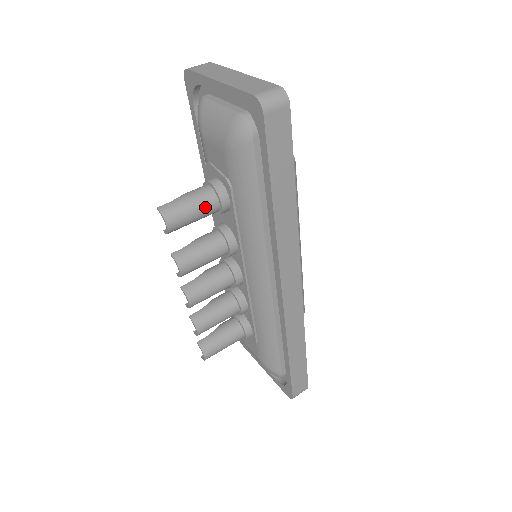
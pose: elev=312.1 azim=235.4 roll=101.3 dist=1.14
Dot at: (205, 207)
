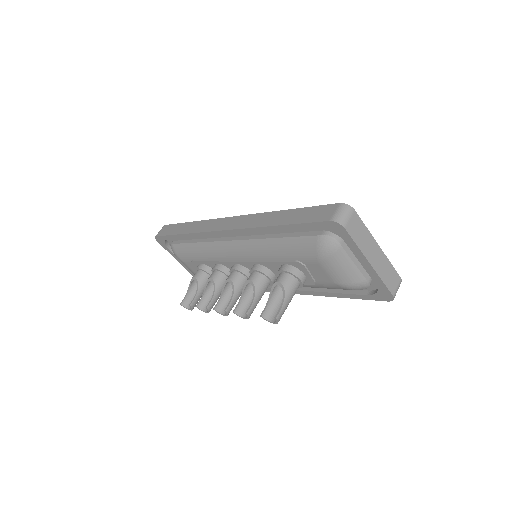
Dot at: occluded
